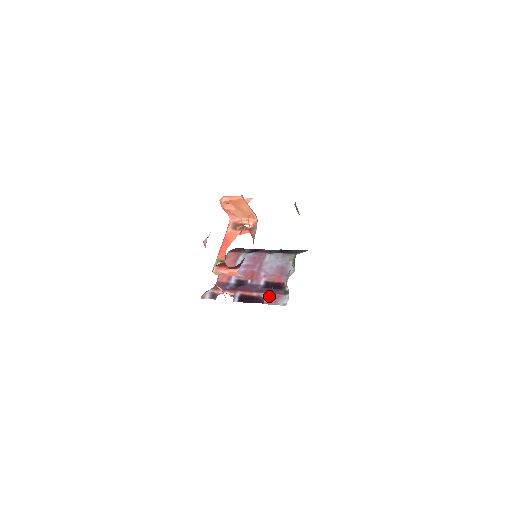
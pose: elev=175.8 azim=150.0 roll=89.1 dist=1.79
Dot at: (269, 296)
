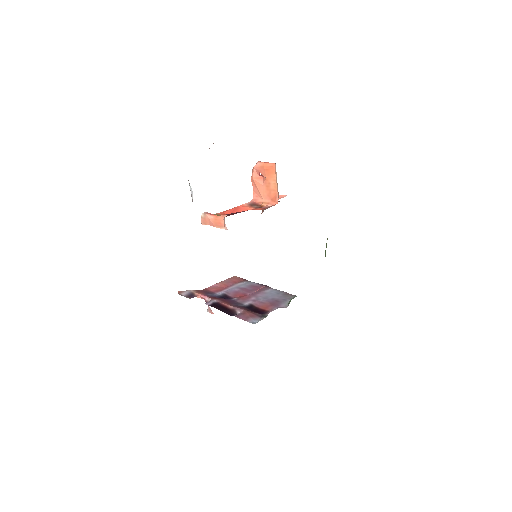
Dot at: (244, 312)
